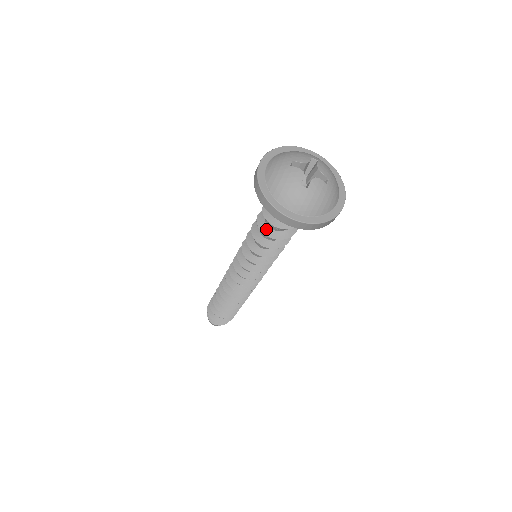
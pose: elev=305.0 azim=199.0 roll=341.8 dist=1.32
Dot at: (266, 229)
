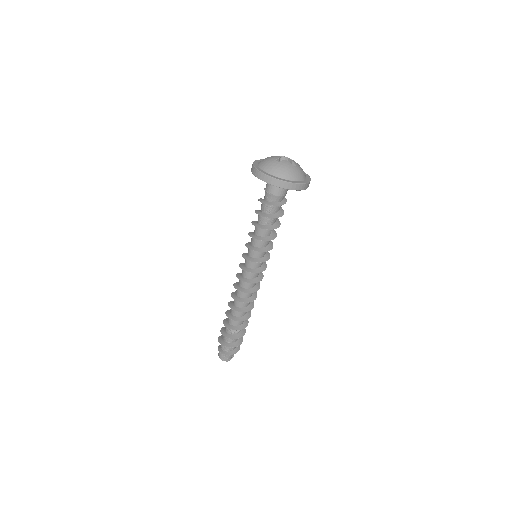
Dot at: (259, 212)
